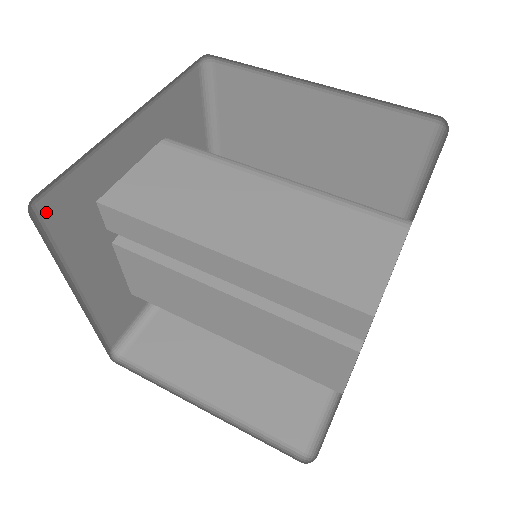
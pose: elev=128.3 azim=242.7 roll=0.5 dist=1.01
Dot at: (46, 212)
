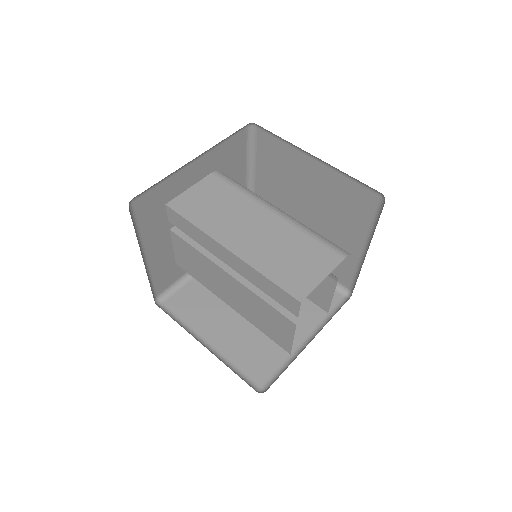
Dot at: (137, 207)
